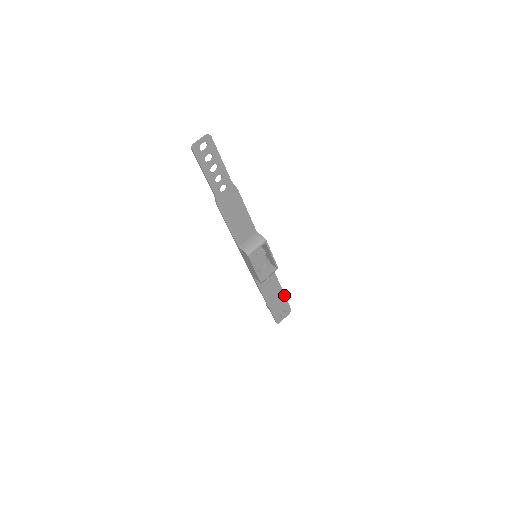
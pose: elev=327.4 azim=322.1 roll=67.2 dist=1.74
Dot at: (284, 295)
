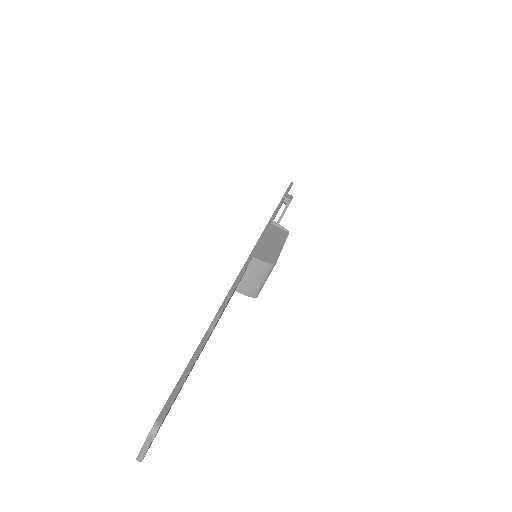
Dot at: occluded
